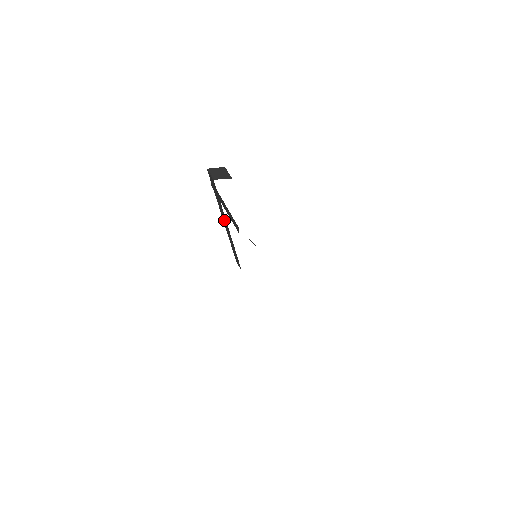
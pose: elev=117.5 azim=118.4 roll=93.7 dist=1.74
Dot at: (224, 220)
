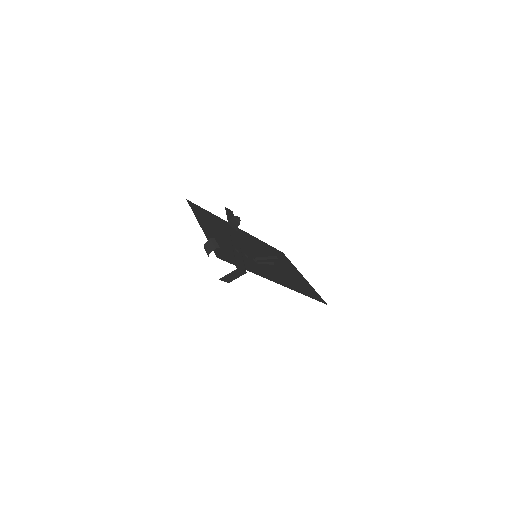
Dot at: occluded
